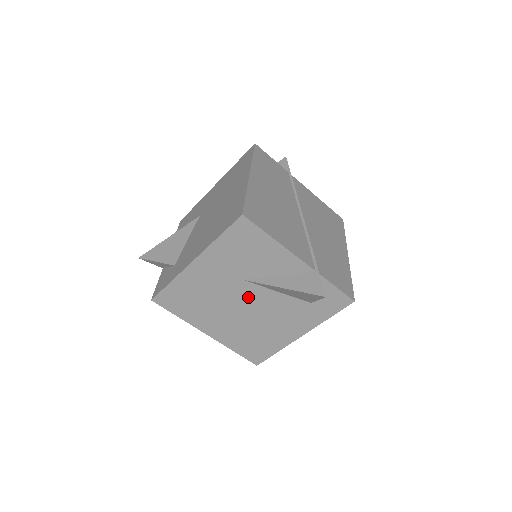
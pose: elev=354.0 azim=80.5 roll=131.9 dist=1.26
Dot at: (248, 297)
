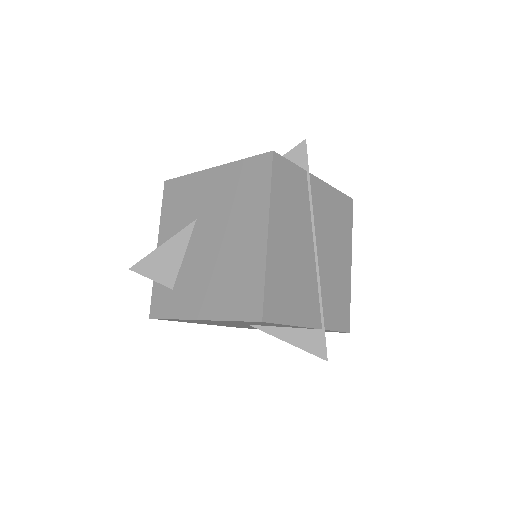
Dot at: (249, 325)
